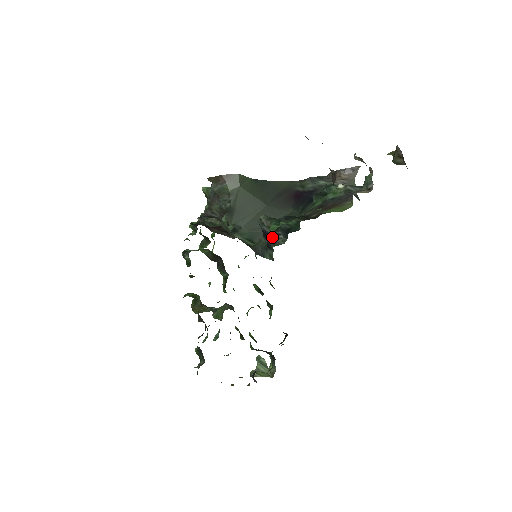
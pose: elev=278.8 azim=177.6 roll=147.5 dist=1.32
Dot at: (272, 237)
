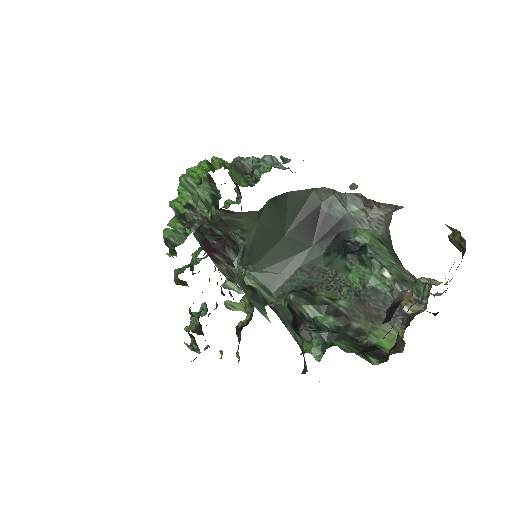
Dot at: (302, 326)
